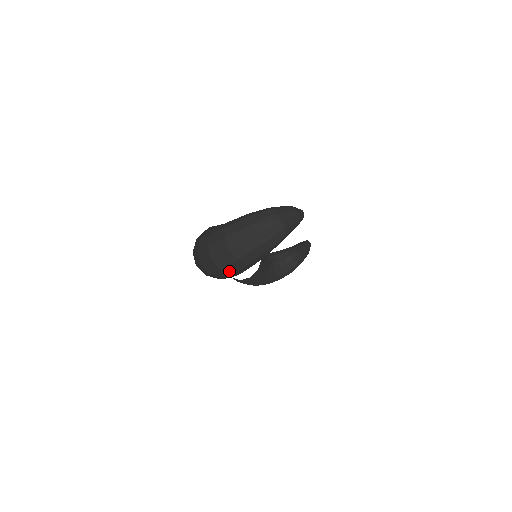
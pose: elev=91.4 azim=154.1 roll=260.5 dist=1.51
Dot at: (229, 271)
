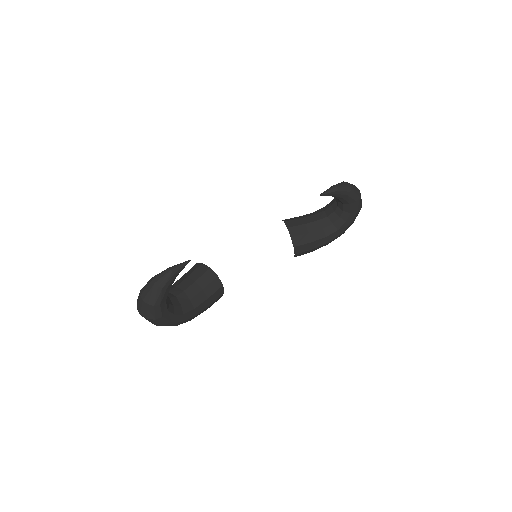
Dot at: occluded
